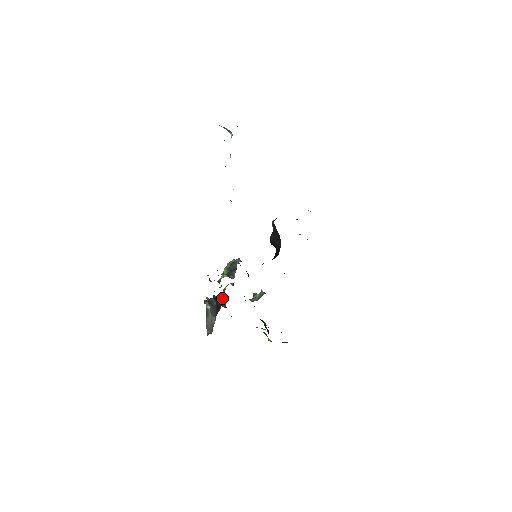
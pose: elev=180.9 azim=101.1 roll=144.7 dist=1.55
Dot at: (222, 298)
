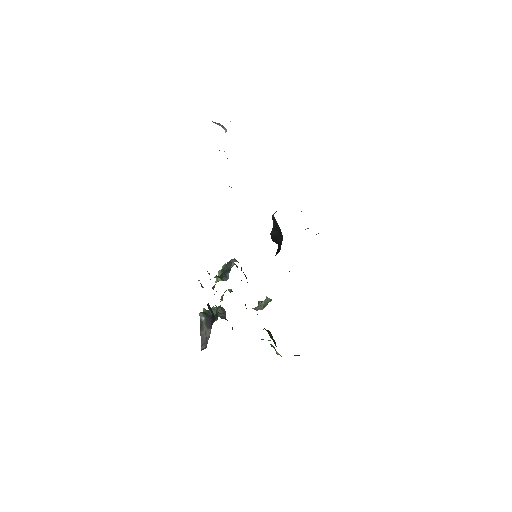
Dot at: (221, 308)
